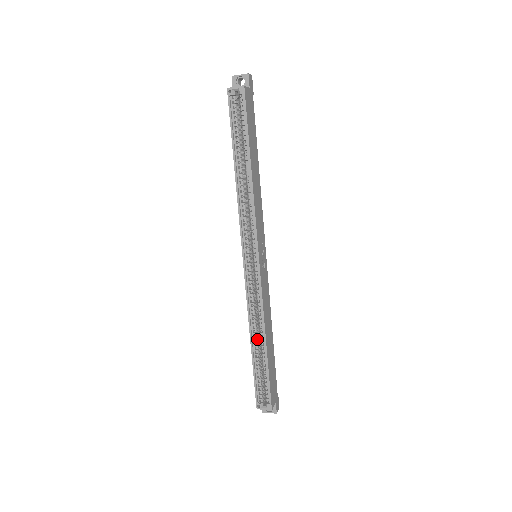
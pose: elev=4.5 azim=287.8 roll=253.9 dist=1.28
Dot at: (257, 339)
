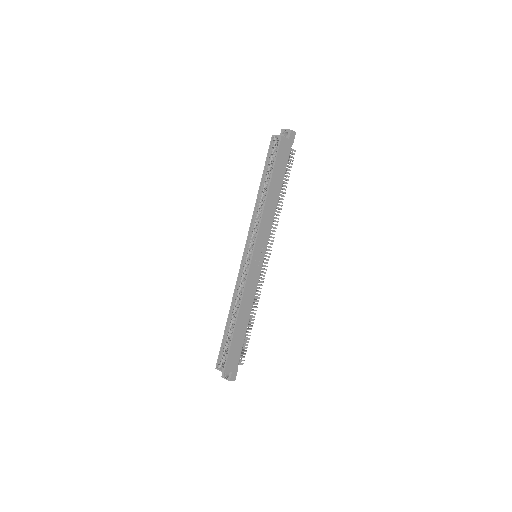
Dot at: (234, 315)
